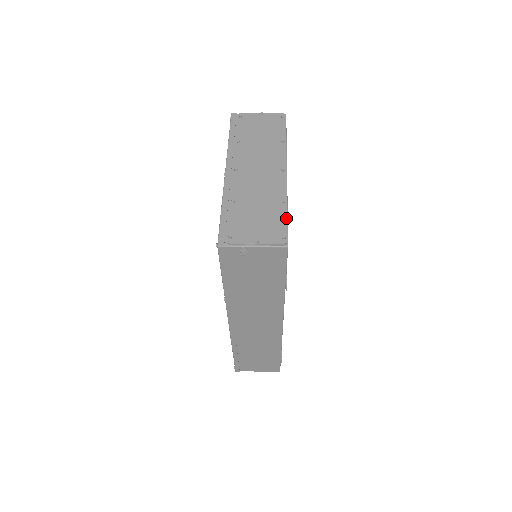
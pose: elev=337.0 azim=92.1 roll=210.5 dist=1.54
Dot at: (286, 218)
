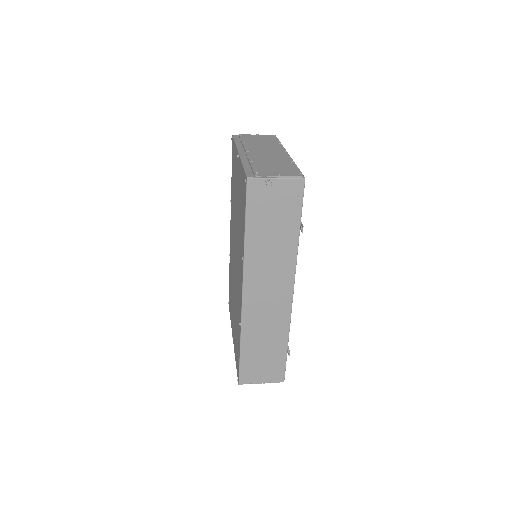
Dot at: (298, 168)
